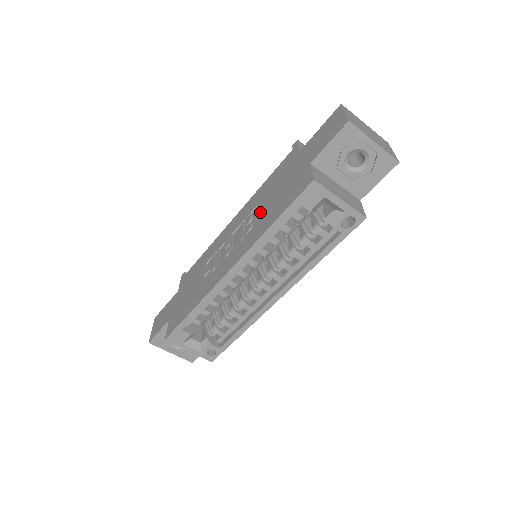
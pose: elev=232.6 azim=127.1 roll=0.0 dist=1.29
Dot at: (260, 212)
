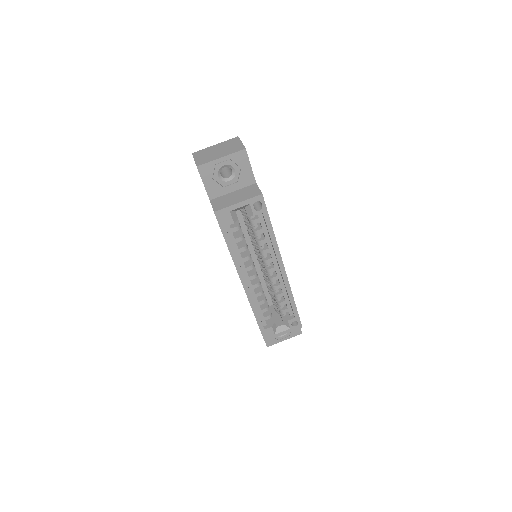
Dot at: occluded
